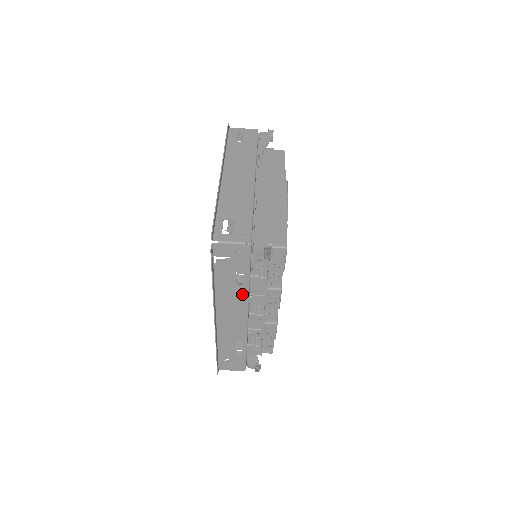
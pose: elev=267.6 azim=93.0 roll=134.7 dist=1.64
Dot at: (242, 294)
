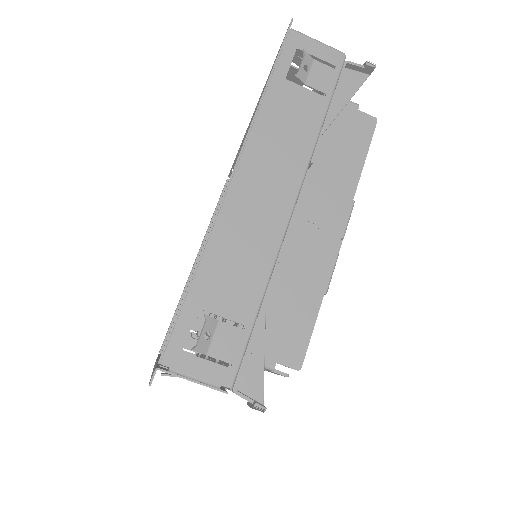
Dot at: occluded
